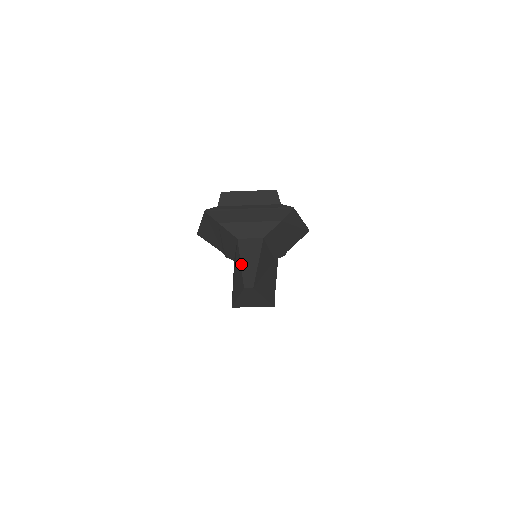
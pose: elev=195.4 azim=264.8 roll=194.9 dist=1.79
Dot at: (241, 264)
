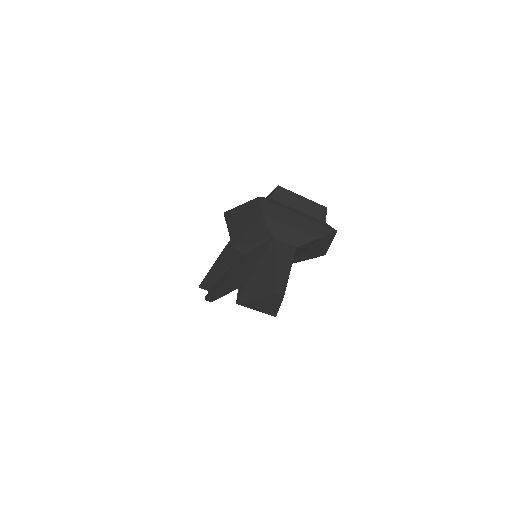
Dot at: (275, 266)
